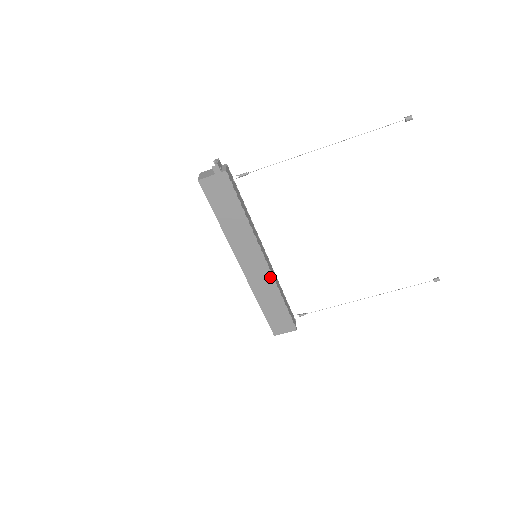
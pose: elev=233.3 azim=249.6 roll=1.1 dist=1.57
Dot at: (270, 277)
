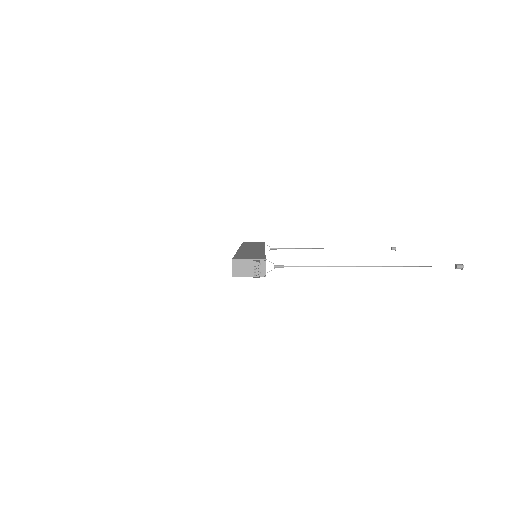
Dot at: occluded
